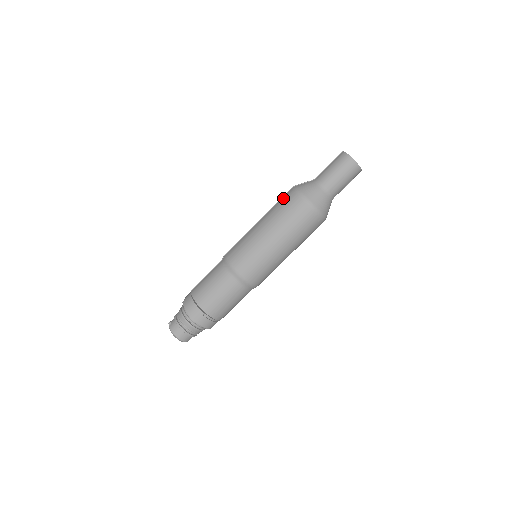
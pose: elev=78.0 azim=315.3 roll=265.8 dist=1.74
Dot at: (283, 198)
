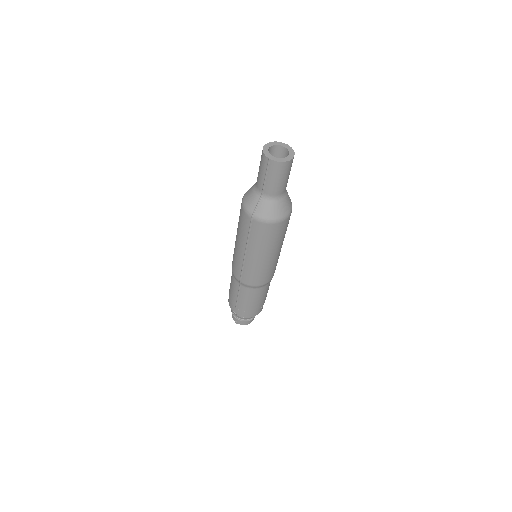
Dot at: (254, 231)
